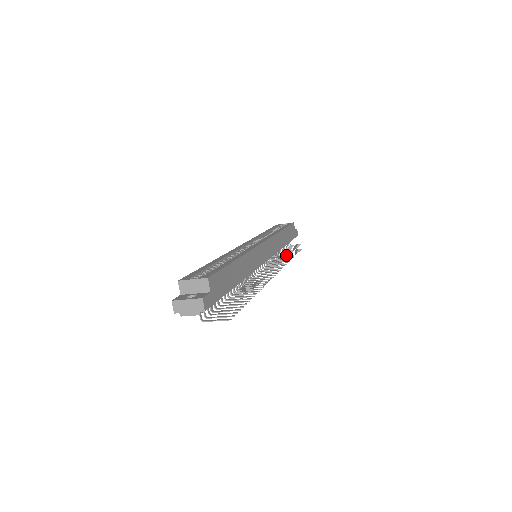
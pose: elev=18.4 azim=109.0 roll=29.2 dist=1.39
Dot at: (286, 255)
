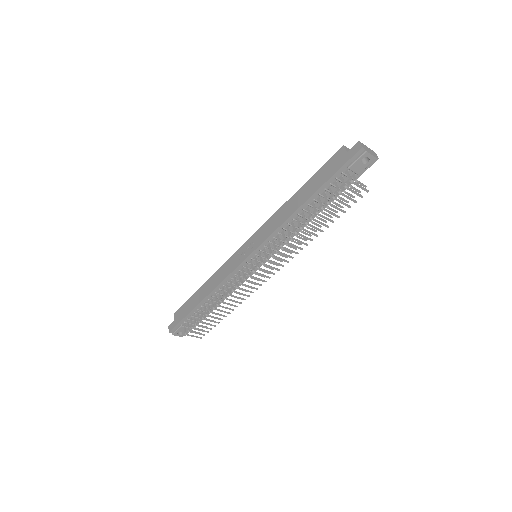
Dot at: (210, 320)
